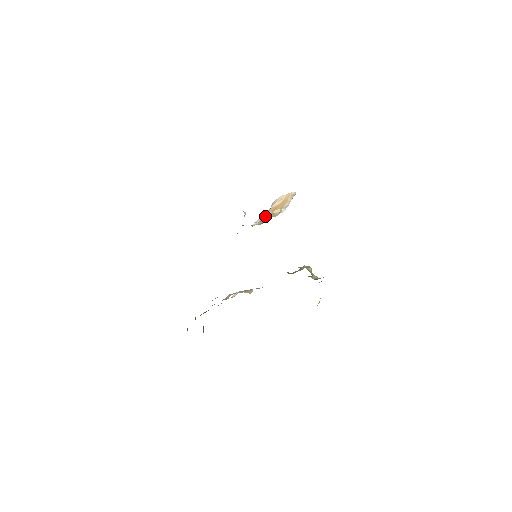
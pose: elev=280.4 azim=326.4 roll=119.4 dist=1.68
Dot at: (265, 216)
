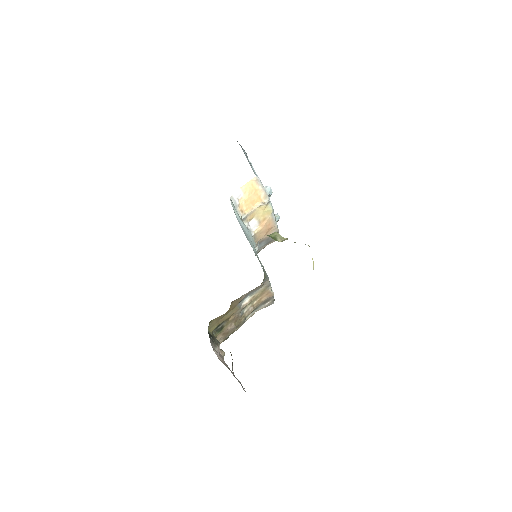
Dot at: (243, 215)
